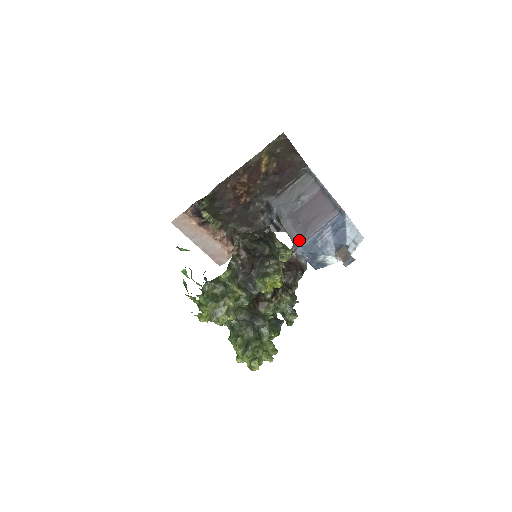
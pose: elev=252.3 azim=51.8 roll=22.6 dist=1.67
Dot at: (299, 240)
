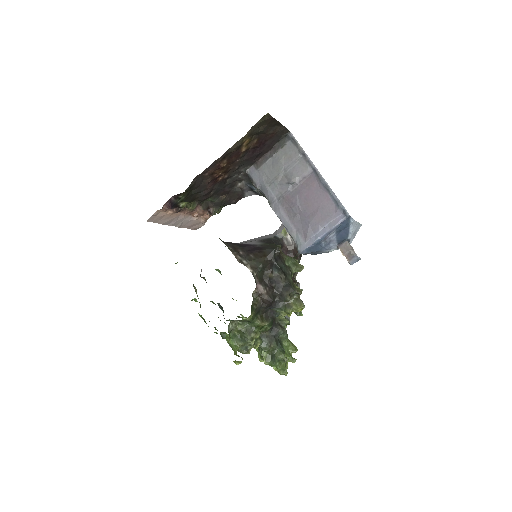
Dot at: (301, 239)
